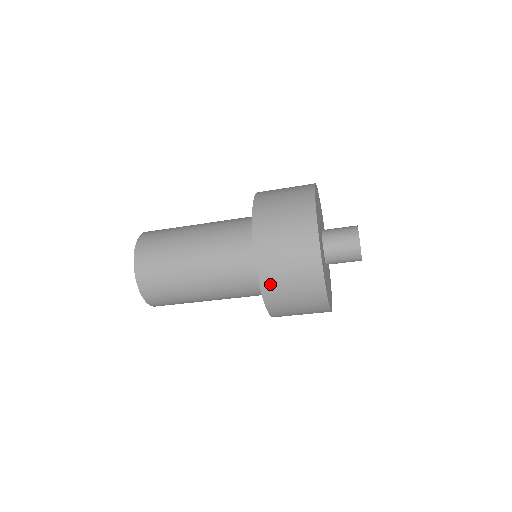
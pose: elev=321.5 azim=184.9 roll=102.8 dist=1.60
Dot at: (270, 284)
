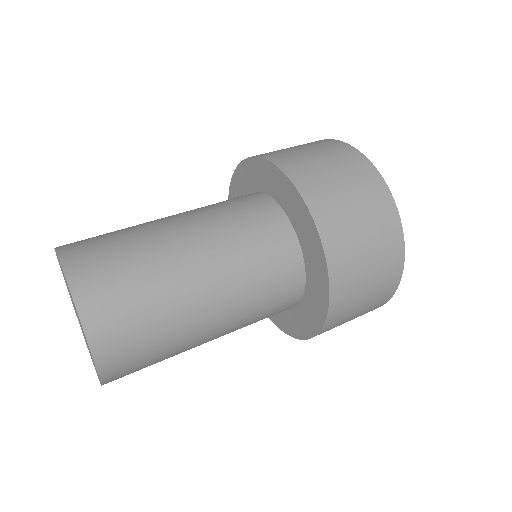
Dot at: (339, 250)
